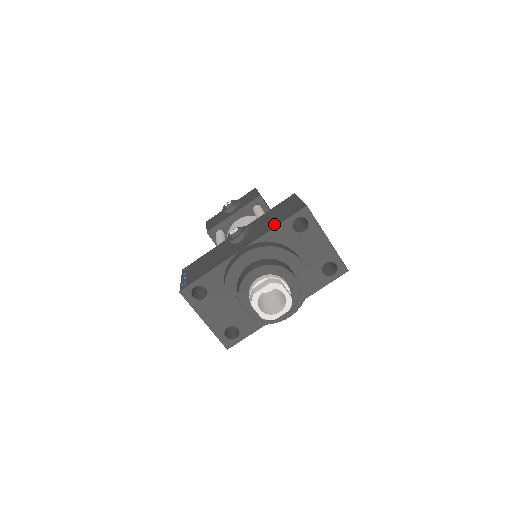
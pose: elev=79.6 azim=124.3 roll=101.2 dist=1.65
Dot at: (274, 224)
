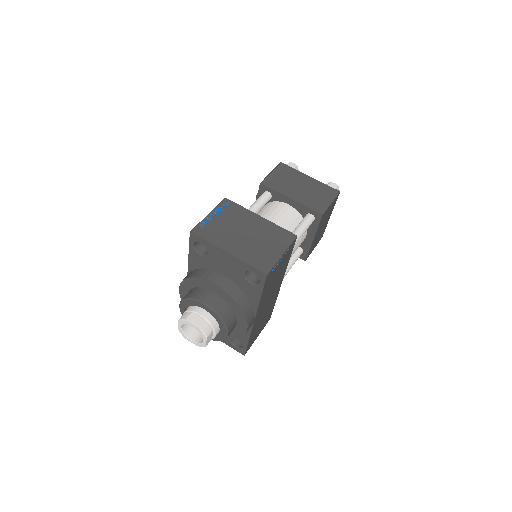
Dot at: occluded
